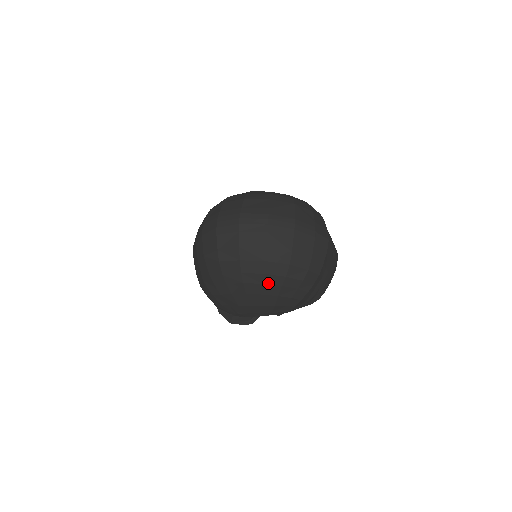
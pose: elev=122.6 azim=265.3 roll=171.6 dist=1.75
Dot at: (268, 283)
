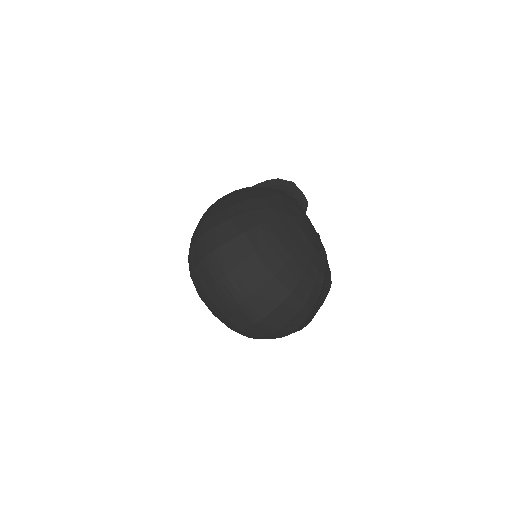
Dot at: occluded
